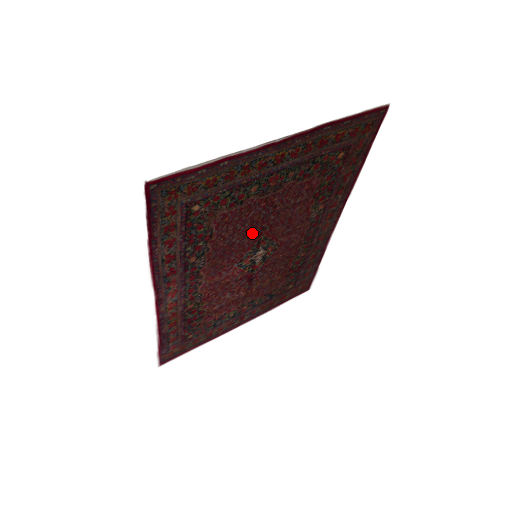
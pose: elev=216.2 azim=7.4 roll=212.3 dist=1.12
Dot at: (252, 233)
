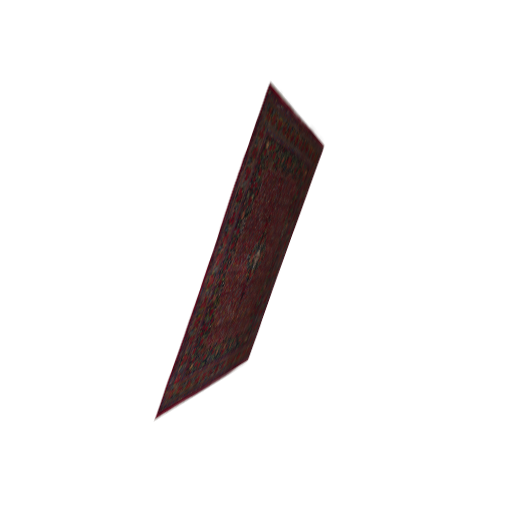
Dot at: (265, 218)
